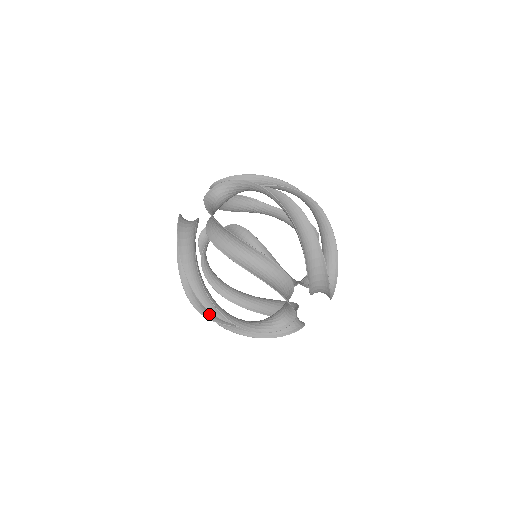
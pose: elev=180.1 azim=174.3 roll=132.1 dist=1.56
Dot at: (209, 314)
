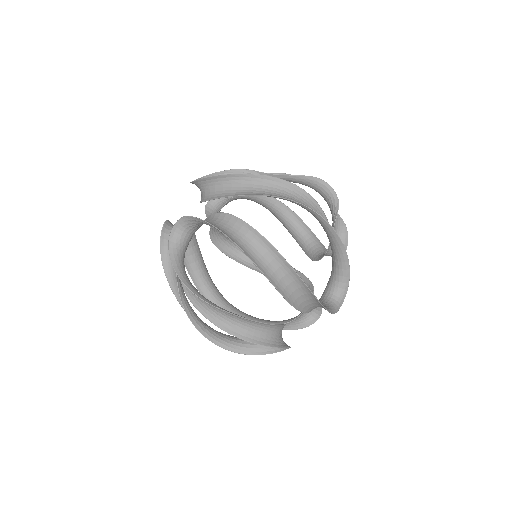
Dot at: occluded
